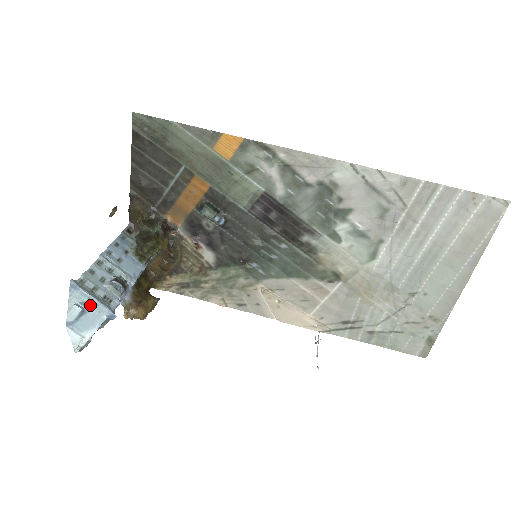
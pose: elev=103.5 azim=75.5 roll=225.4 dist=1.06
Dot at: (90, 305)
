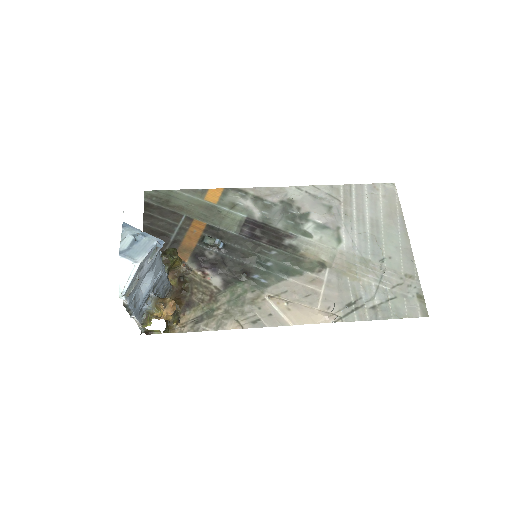
Dot at: (141, 235)
